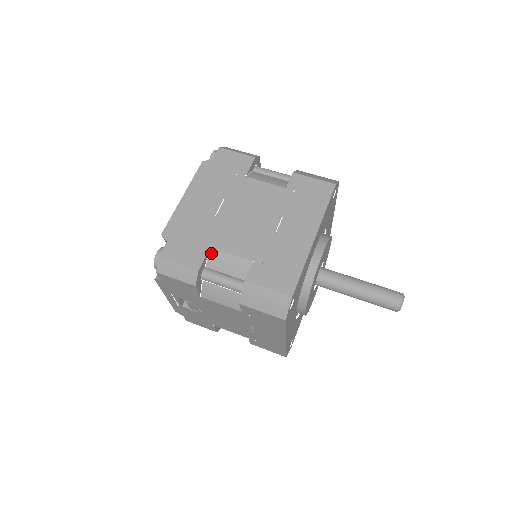
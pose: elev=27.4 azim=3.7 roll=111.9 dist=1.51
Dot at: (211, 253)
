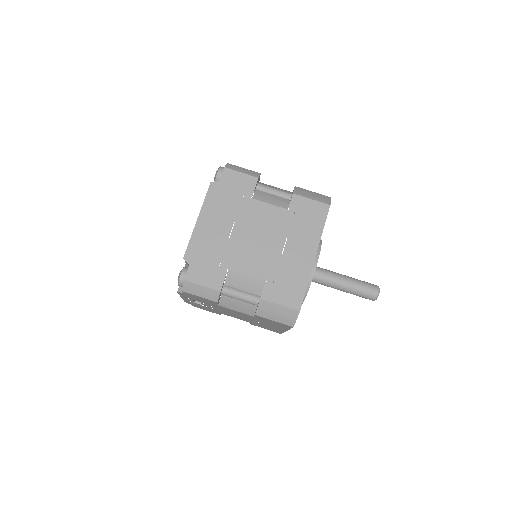
Dot at: (229, 274)
